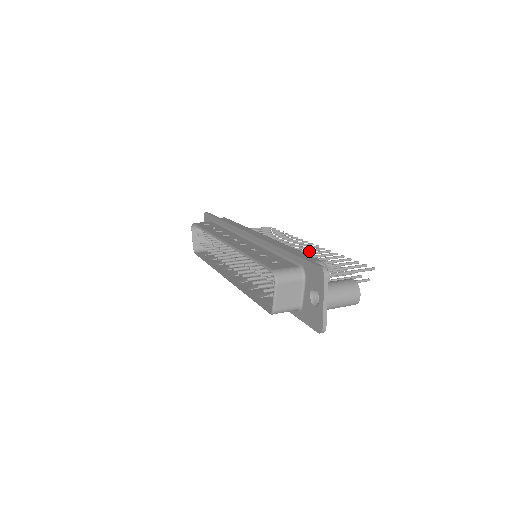
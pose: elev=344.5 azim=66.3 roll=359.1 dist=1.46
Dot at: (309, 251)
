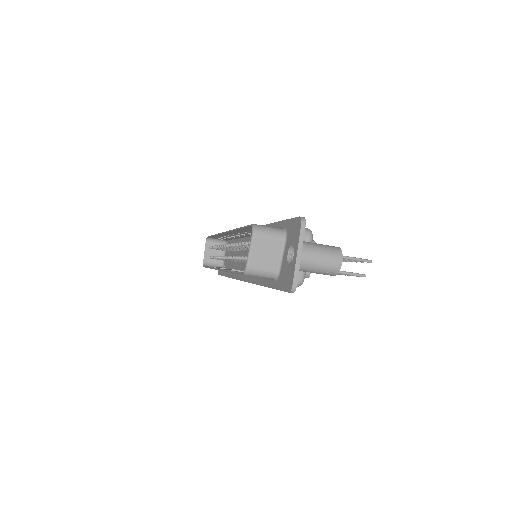
Dot at: occluded
